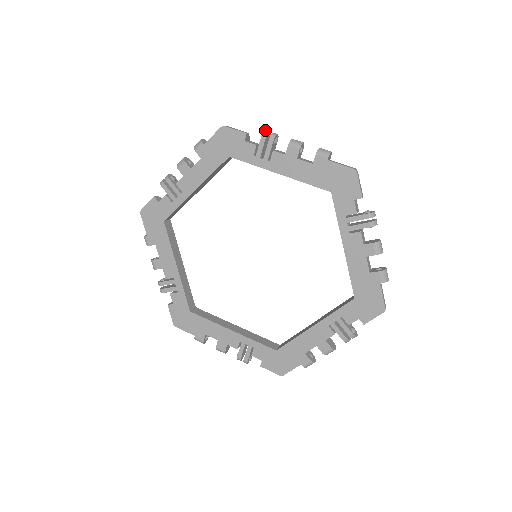
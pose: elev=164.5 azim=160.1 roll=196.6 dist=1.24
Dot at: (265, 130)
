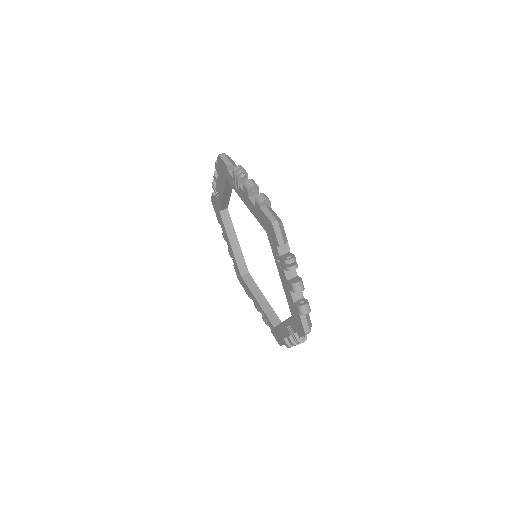
Dot at: (290, 260)
